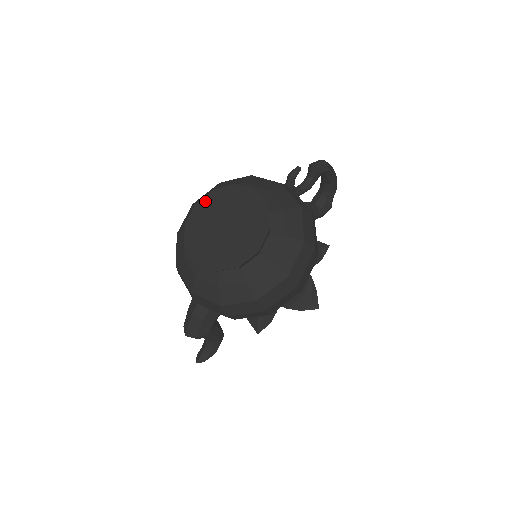
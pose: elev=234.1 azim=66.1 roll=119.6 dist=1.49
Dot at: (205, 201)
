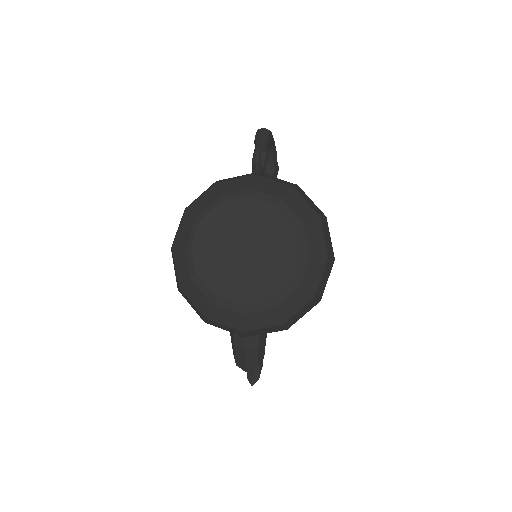
Dot at: (200, 237)
